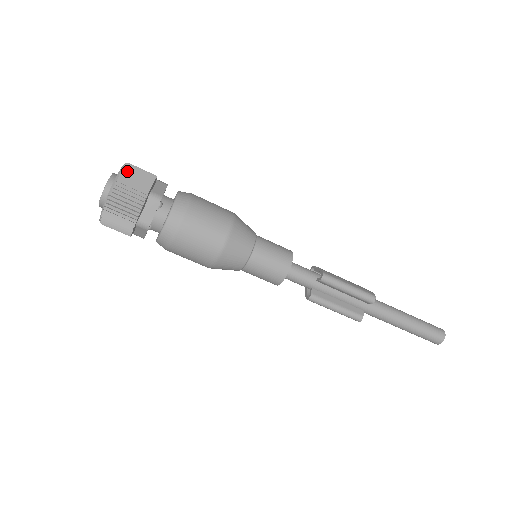
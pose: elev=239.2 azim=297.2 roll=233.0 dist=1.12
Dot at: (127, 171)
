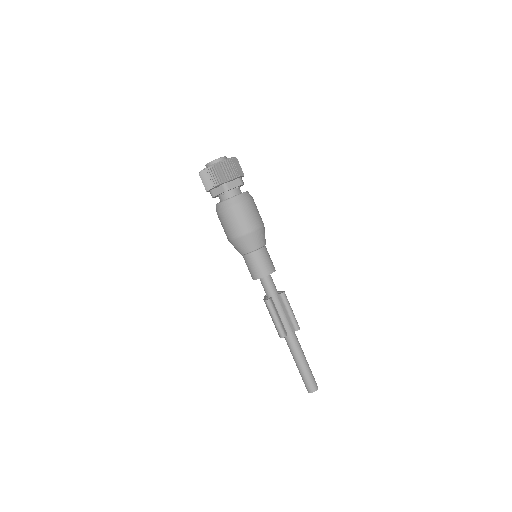
Dot at: (237, 160)
